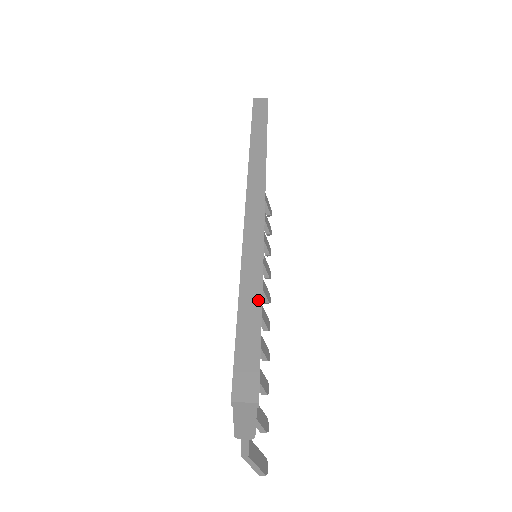
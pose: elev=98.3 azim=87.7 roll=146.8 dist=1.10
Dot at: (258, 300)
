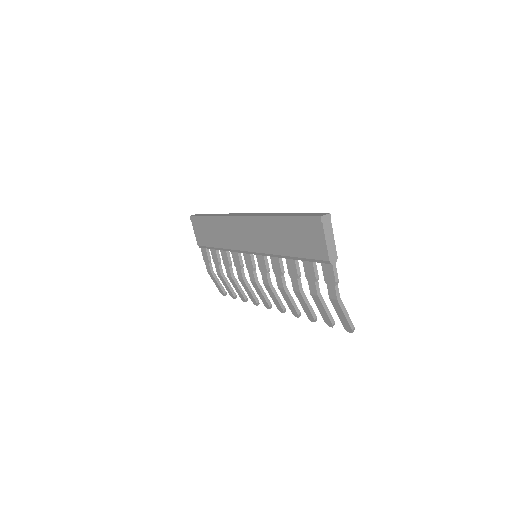
Dot at: (290, 214)
